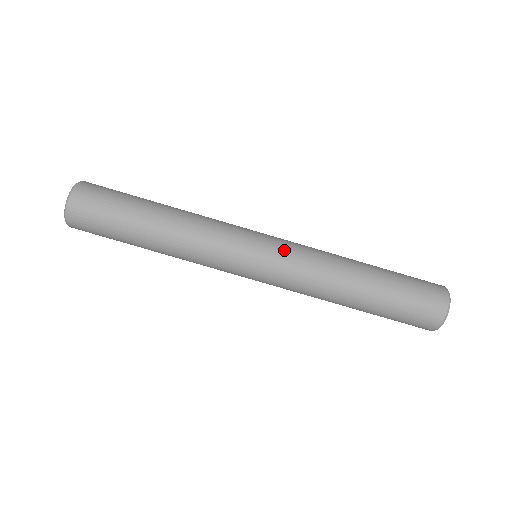
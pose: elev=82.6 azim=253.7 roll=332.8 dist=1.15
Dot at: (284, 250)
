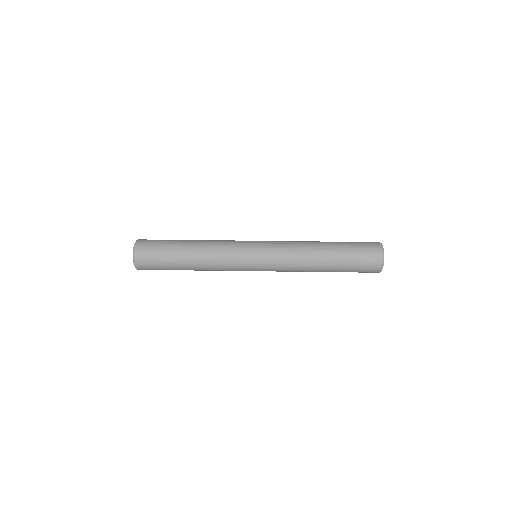
Dot at: (271, 246)
